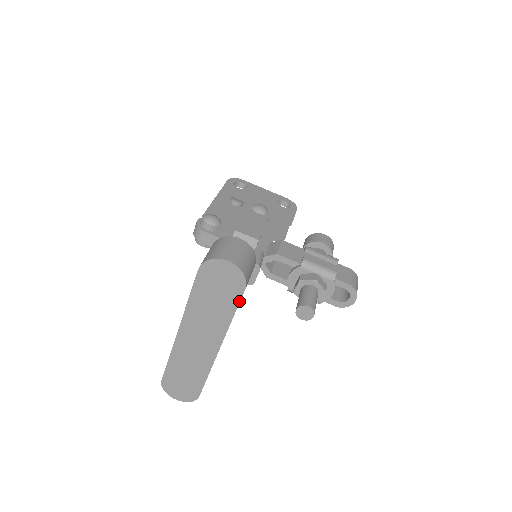
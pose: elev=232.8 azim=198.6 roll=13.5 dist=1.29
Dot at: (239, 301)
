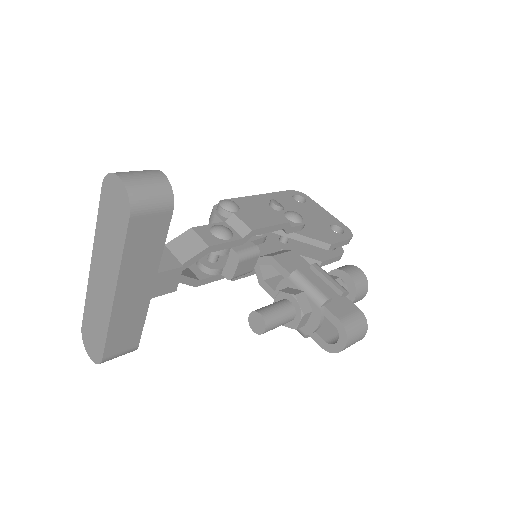
Dot at: (126, 234)
